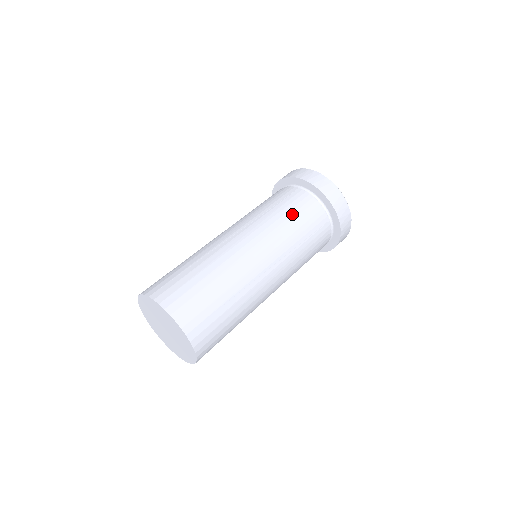
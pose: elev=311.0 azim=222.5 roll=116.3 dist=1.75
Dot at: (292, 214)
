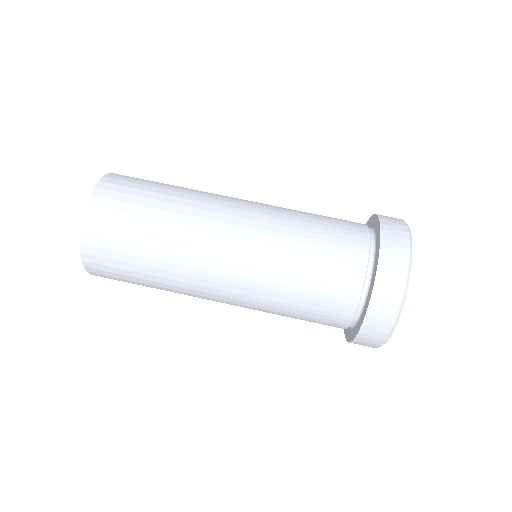
Dot at: (308, 289)
